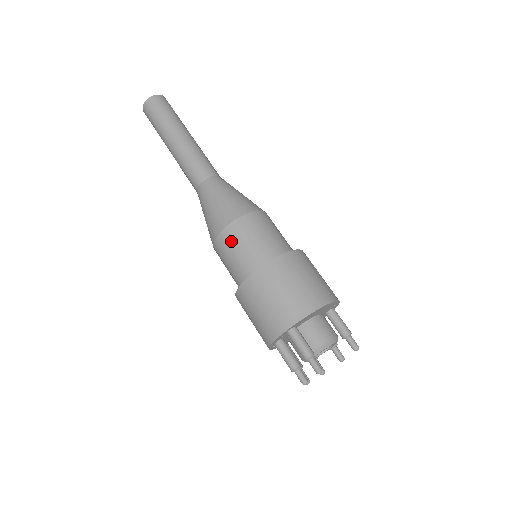
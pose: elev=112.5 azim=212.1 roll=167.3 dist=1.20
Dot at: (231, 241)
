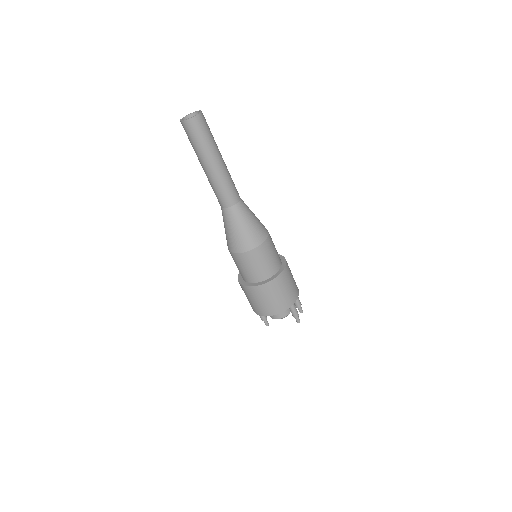
Dot at: occluded
